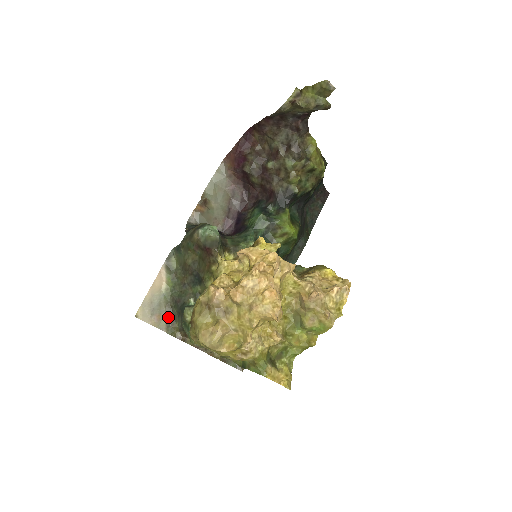
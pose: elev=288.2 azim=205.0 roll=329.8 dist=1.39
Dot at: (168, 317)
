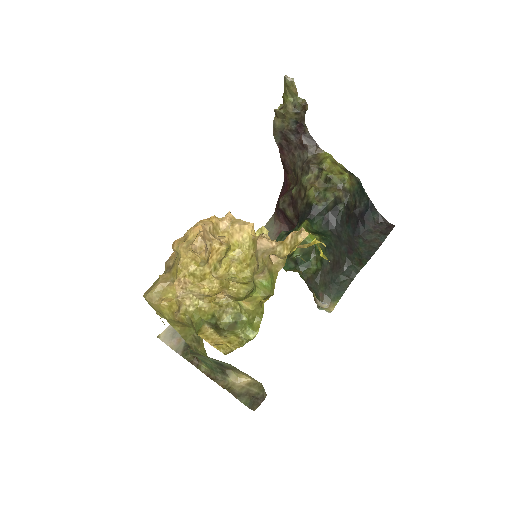
Dot at: occluded
